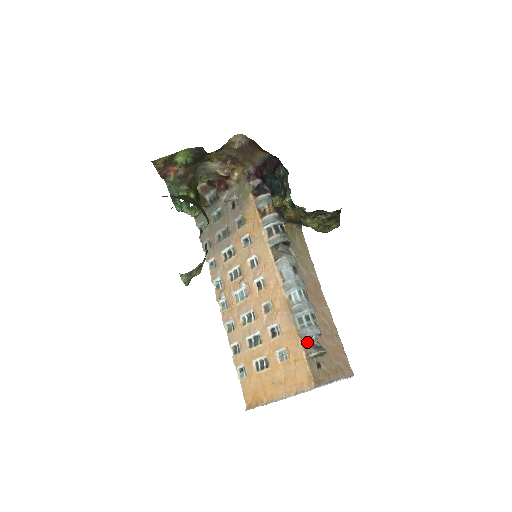
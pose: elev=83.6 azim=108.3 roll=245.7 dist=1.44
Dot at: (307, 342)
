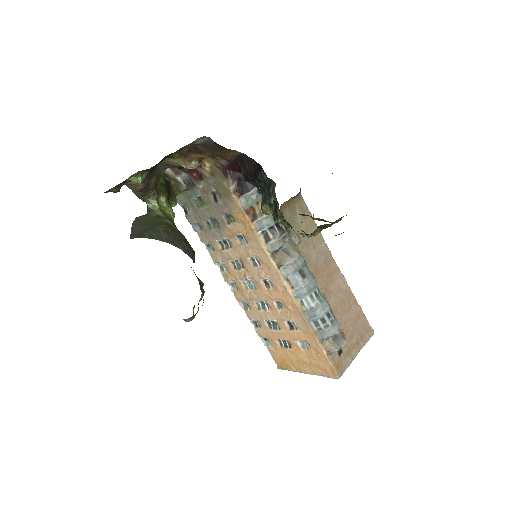
Dot at: occluded
